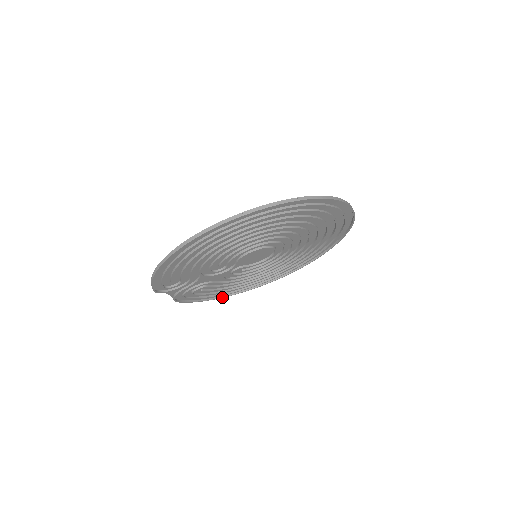
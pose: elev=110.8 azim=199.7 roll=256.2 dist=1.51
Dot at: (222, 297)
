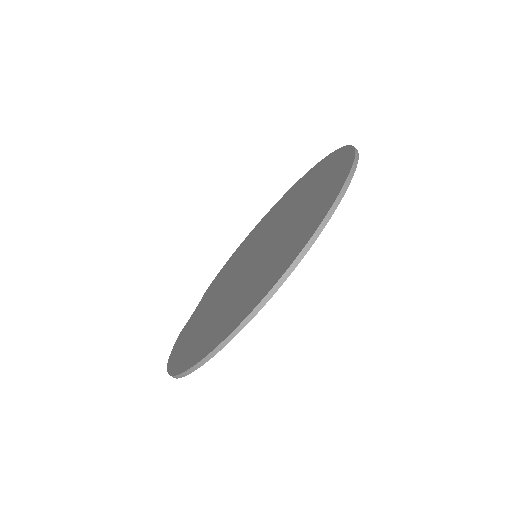
Dot at: occluded
